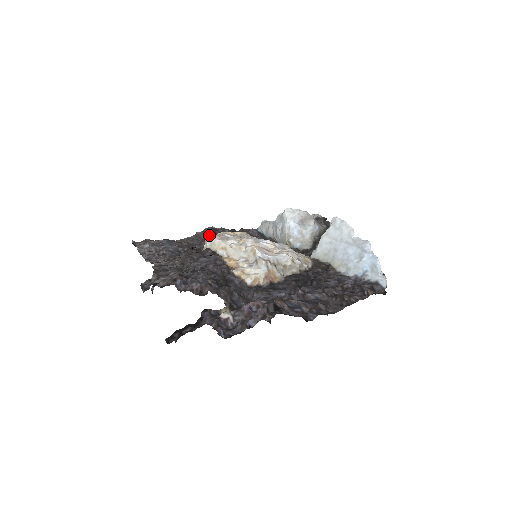
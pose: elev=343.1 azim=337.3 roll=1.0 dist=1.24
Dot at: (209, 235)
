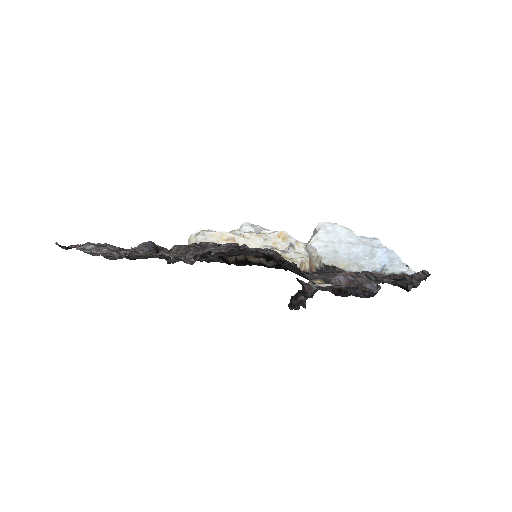
Dot at: (153, 249)
